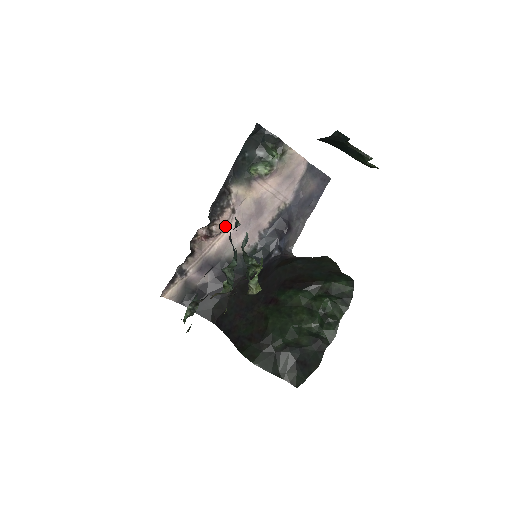
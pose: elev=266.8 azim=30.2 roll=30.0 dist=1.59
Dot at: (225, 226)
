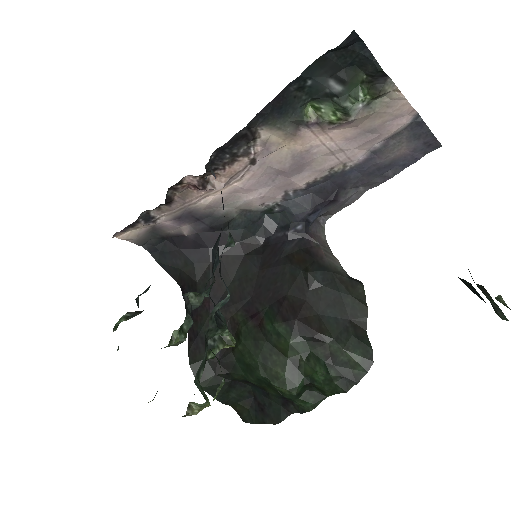
Dot at: (232, 178)
